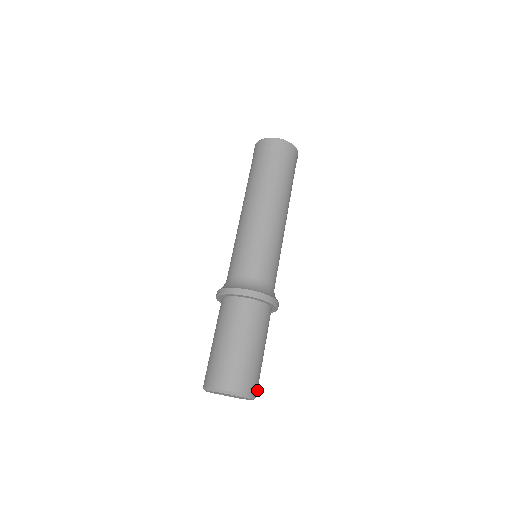
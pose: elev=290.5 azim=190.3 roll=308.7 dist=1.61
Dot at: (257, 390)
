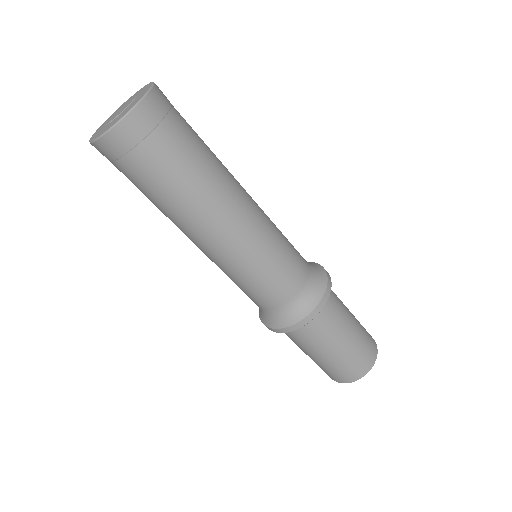
Dot at: (370, 360)
